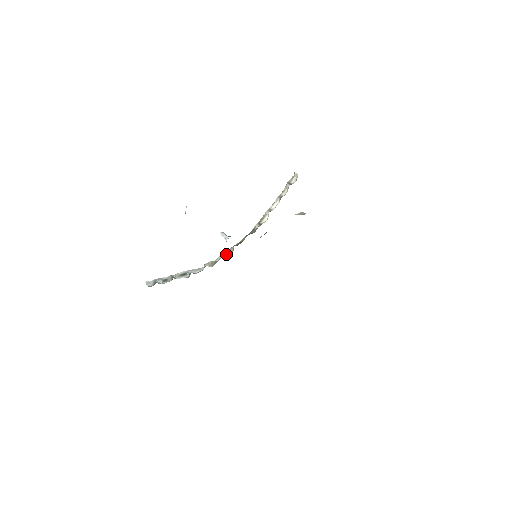
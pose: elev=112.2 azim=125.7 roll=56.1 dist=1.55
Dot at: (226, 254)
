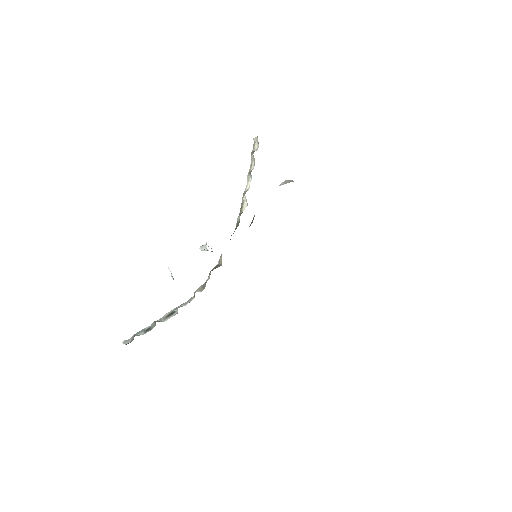
Dot at: (216, 267)
